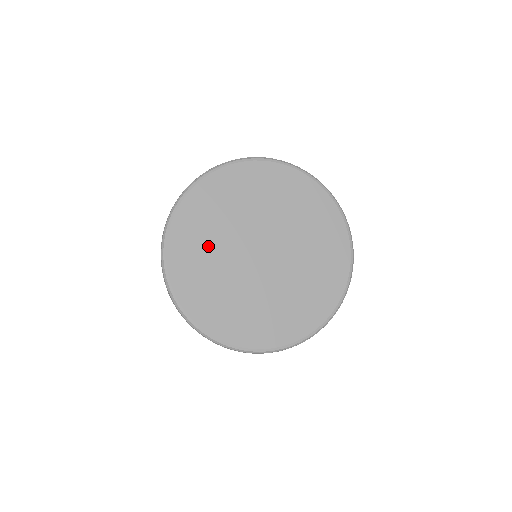
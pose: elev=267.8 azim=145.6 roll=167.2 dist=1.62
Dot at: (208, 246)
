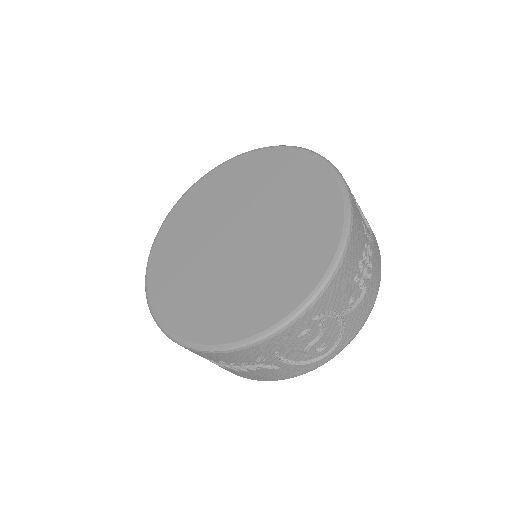
Dot at: (195, 222)
